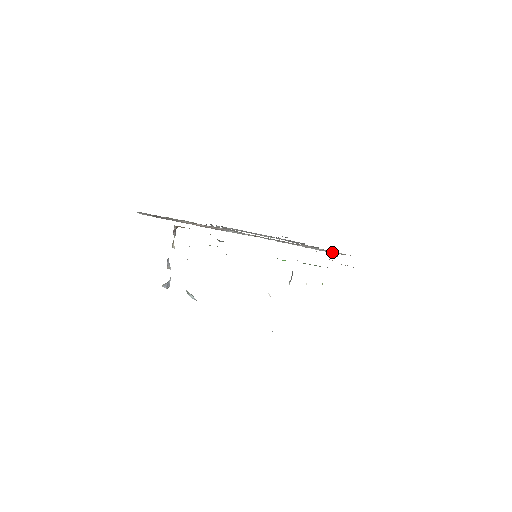
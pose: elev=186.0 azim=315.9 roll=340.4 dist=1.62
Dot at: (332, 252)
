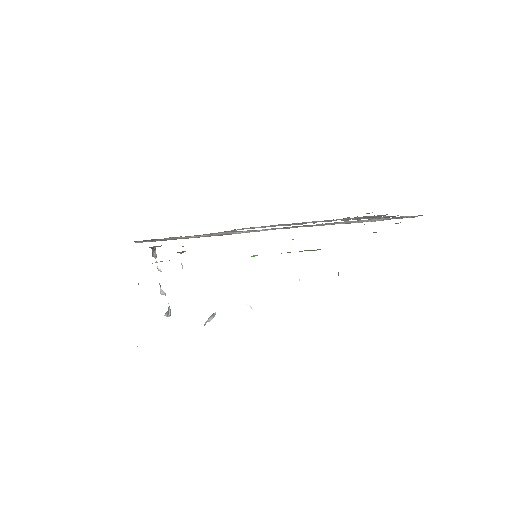
Dot at: (394, 218)
